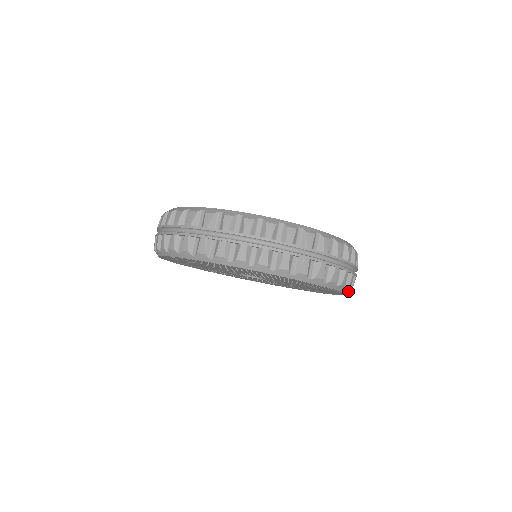
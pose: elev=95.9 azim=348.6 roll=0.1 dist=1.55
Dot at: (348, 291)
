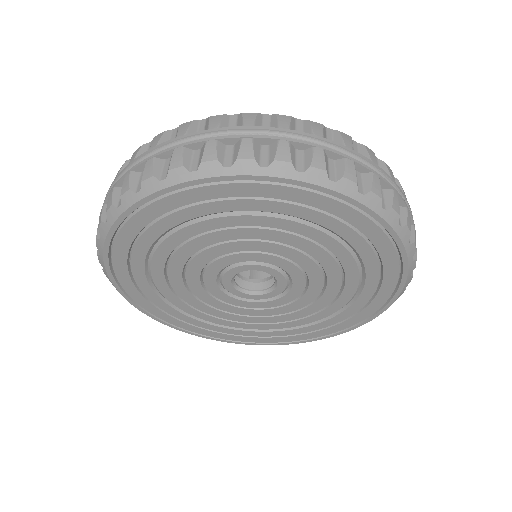
Dot at: (390, 305)
